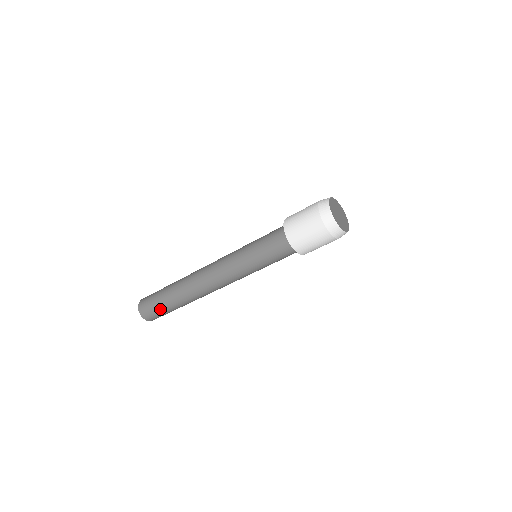
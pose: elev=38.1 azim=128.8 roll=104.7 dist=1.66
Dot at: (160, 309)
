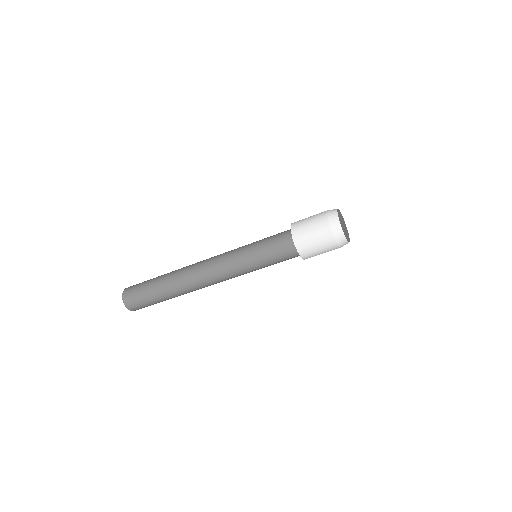
Dot at: (148, 301)
